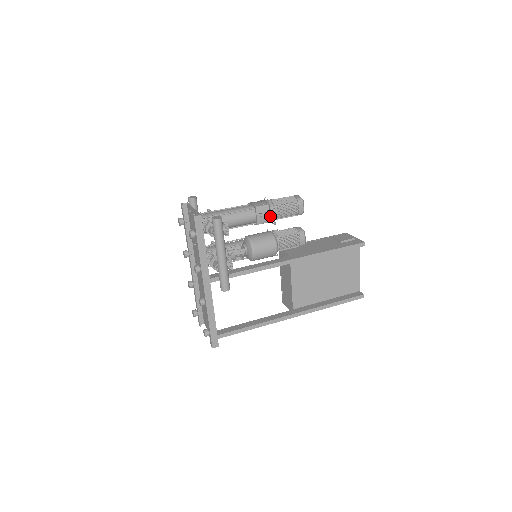
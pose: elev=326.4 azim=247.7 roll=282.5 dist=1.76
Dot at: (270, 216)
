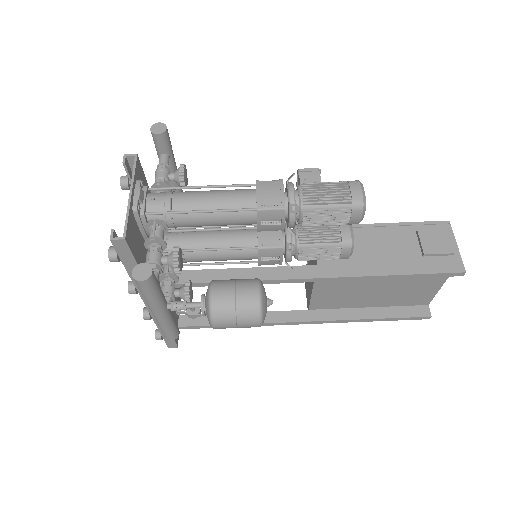
Dot at: (287, 222)
